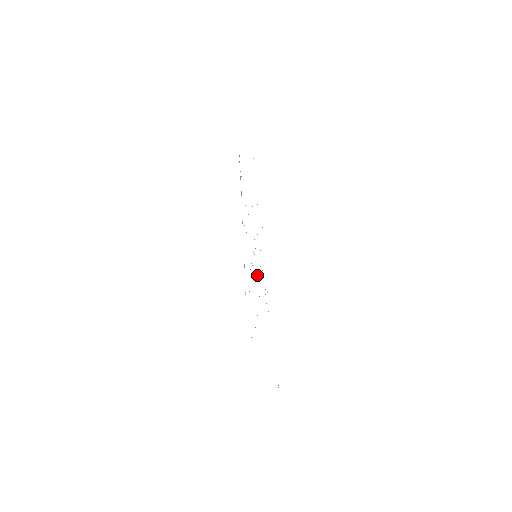
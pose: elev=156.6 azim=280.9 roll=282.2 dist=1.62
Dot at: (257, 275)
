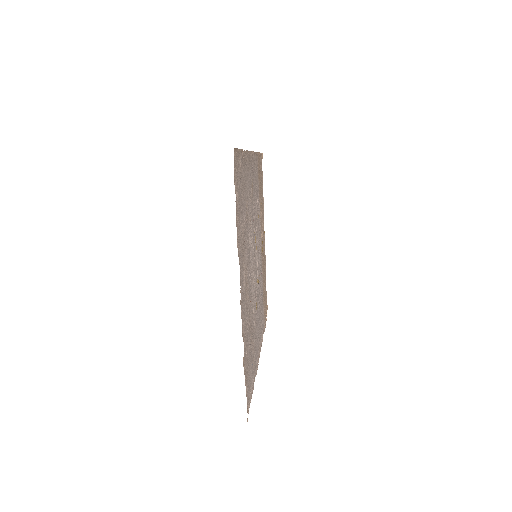
Dot at: (254, 262)
